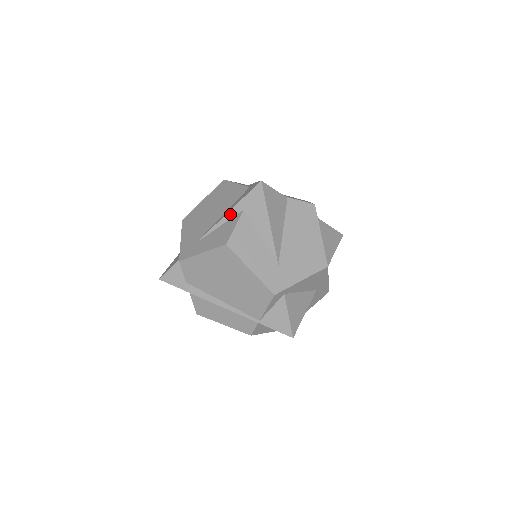
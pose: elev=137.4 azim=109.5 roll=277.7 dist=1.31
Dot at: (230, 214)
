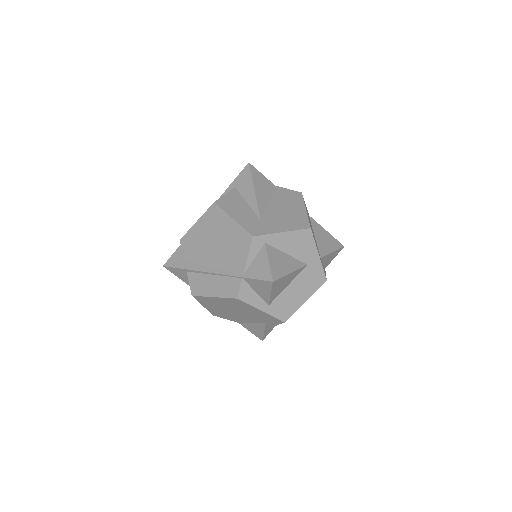
Dot at: (224, 194)
